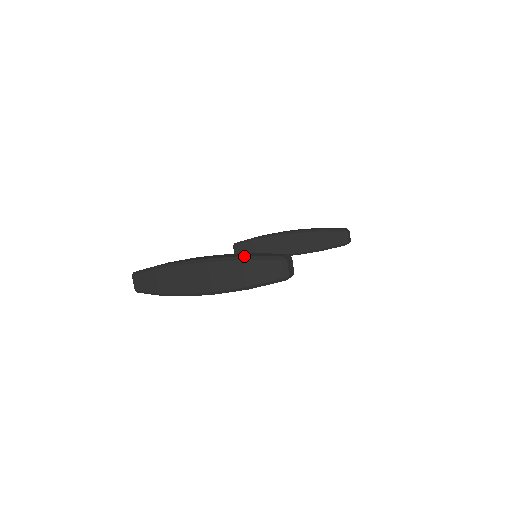
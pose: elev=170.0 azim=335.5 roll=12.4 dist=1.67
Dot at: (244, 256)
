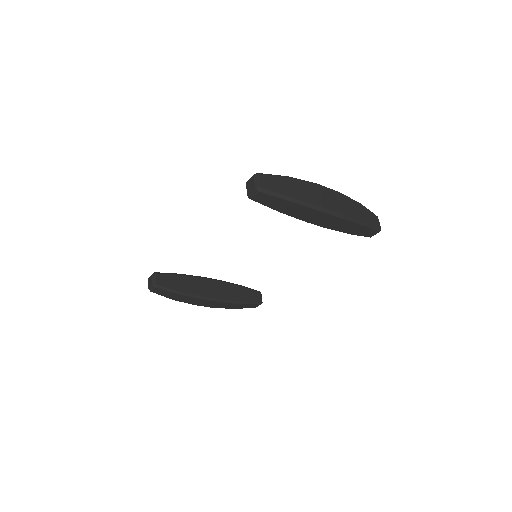
Dot at: (358, 202)
